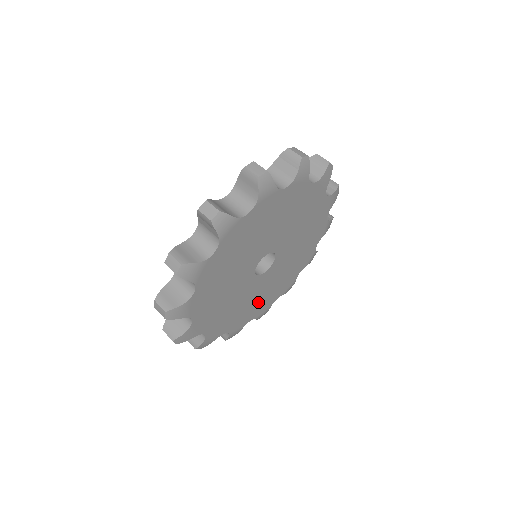
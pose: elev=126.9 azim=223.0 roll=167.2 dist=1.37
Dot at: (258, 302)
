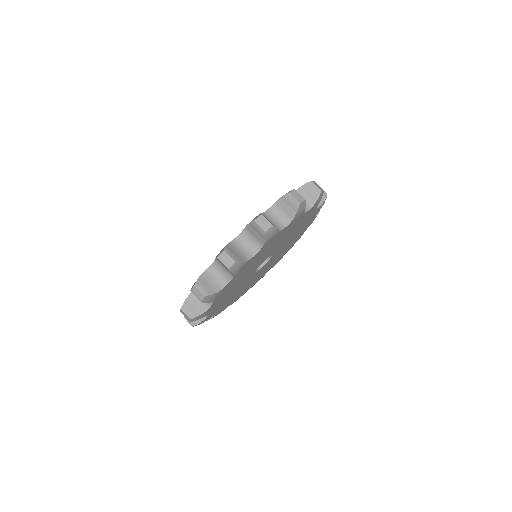
Dot at: (230, 299)
